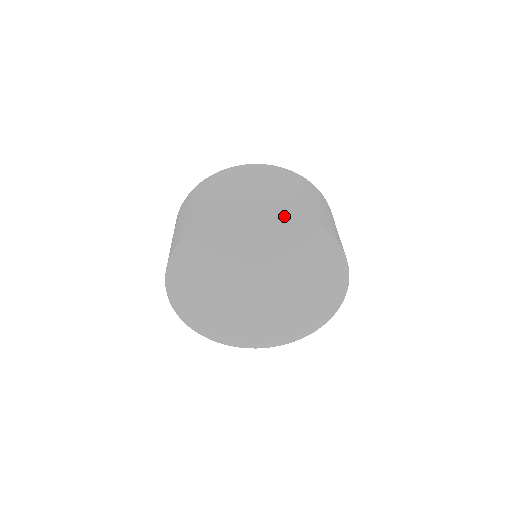
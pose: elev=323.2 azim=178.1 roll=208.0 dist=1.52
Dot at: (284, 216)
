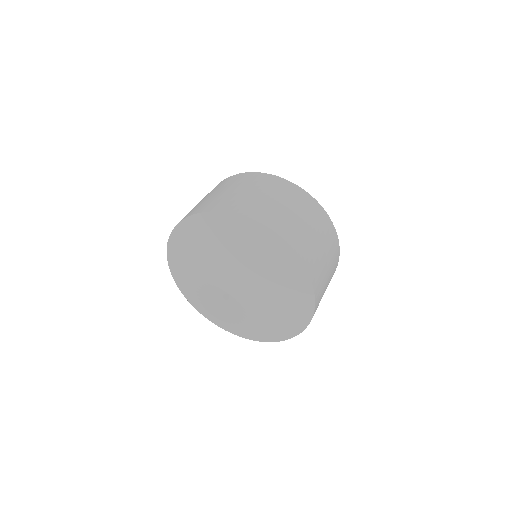
Dot at: (303, 276)
